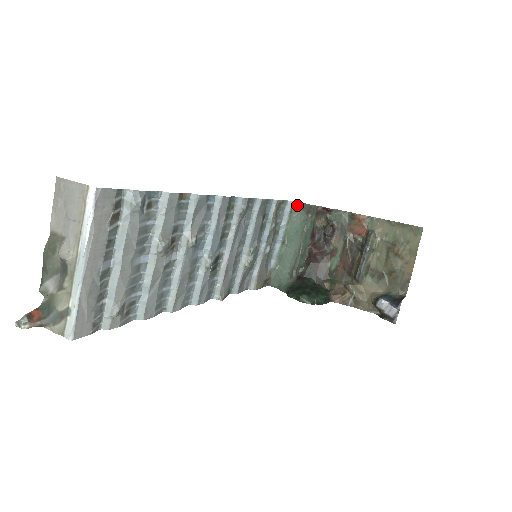
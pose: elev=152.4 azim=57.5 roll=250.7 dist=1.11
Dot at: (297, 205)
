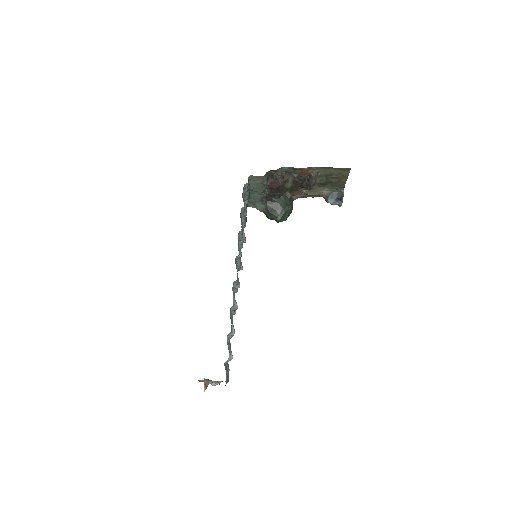
Dot at: (251, 179)
